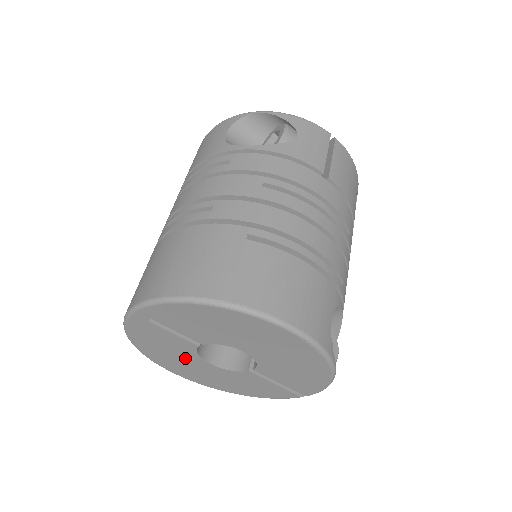
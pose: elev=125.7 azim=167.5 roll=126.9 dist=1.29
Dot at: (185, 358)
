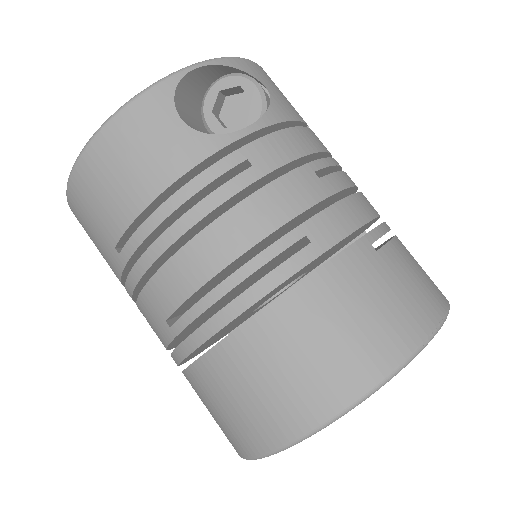
Dot at: occluded
